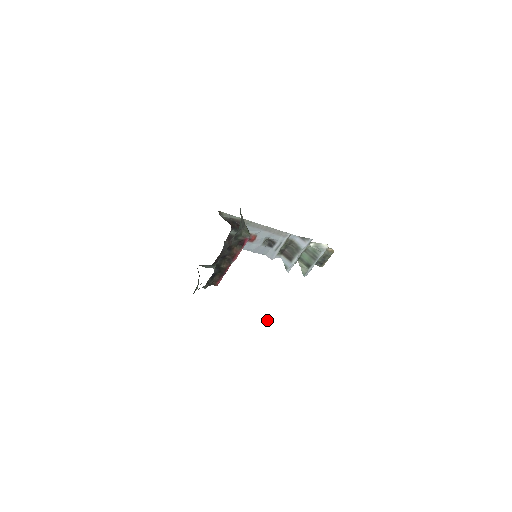
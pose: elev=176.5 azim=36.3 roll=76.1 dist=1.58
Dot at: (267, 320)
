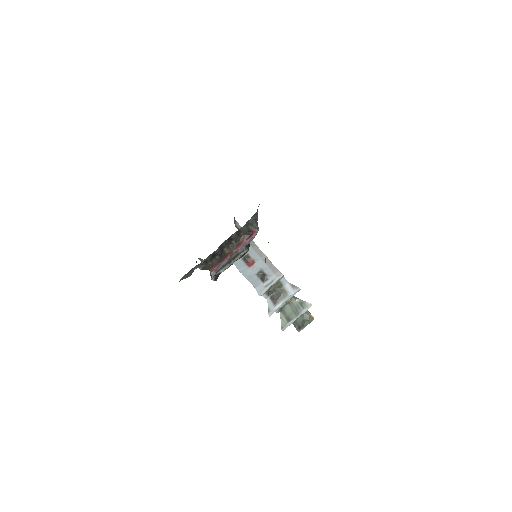
Dot at: (265, 259)
